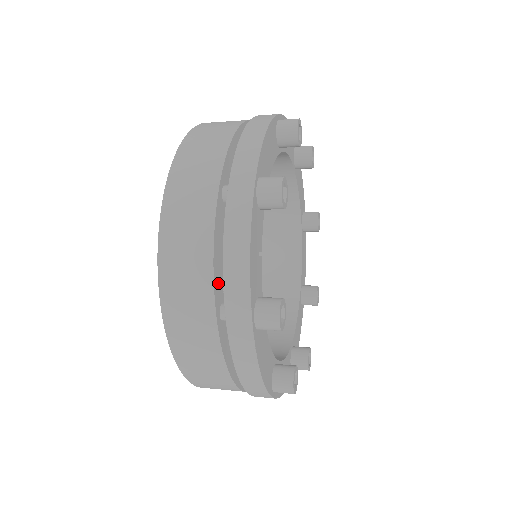
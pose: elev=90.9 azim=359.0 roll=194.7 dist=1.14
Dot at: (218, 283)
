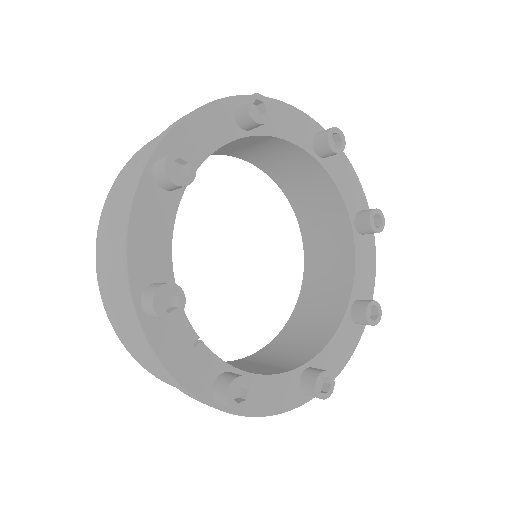
Dot at: occluded
